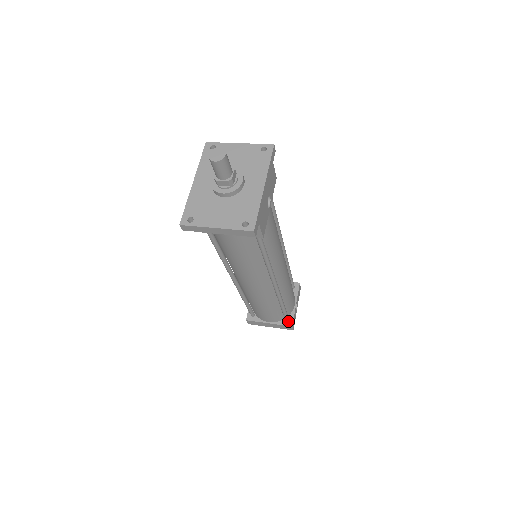
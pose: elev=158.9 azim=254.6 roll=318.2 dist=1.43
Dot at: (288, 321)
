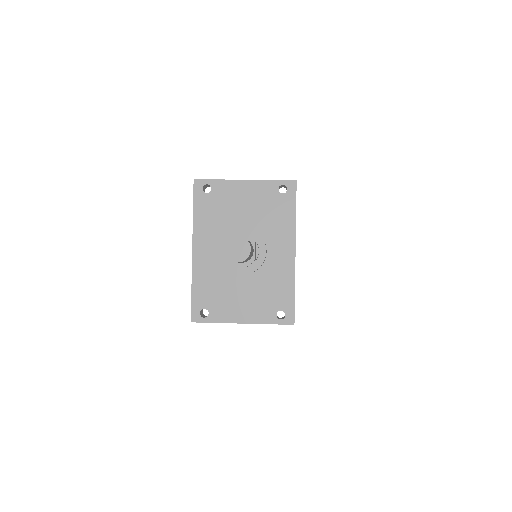
Dot at: occluded
